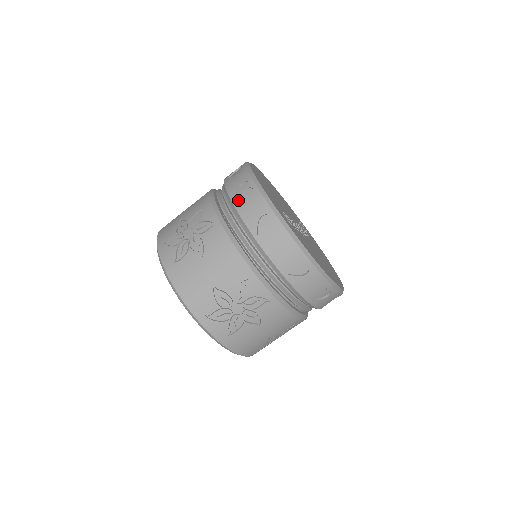
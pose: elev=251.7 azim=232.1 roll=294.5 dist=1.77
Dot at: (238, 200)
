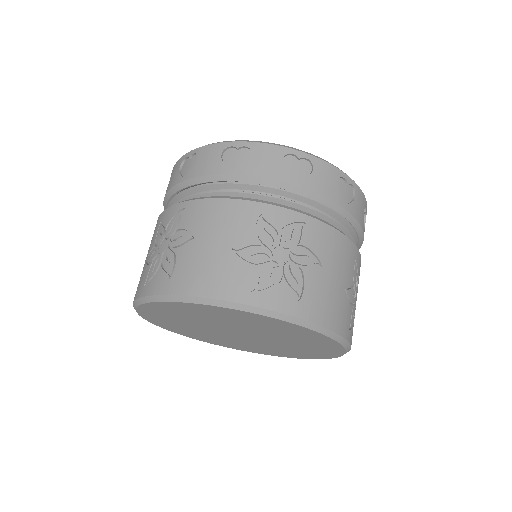
Dot at: occluded
